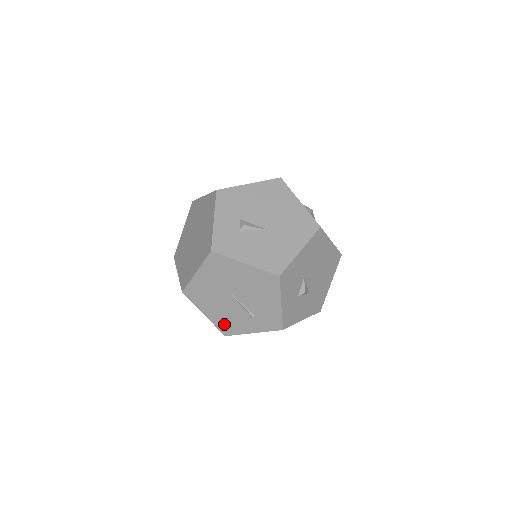
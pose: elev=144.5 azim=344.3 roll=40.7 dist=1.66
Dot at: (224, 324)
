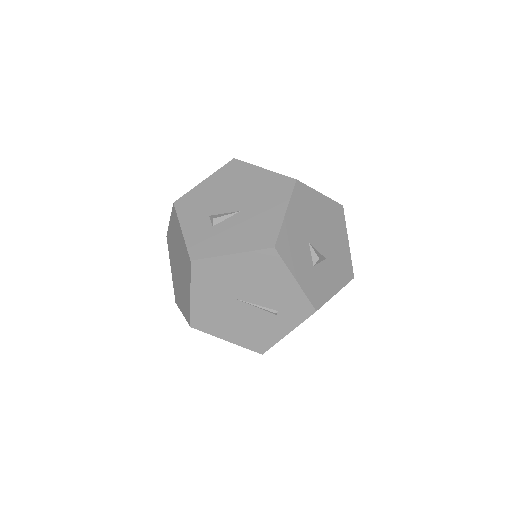
Dot at: (253, 340)
